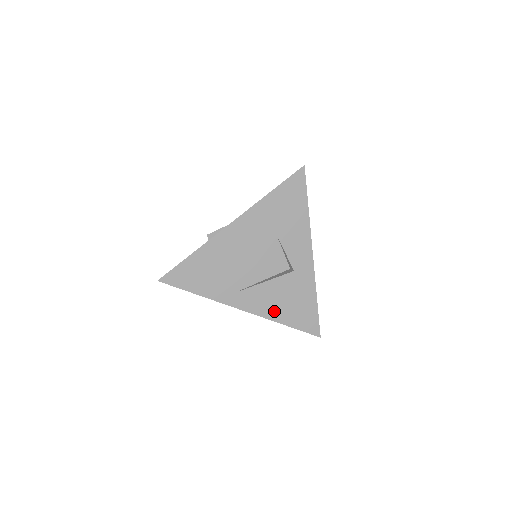
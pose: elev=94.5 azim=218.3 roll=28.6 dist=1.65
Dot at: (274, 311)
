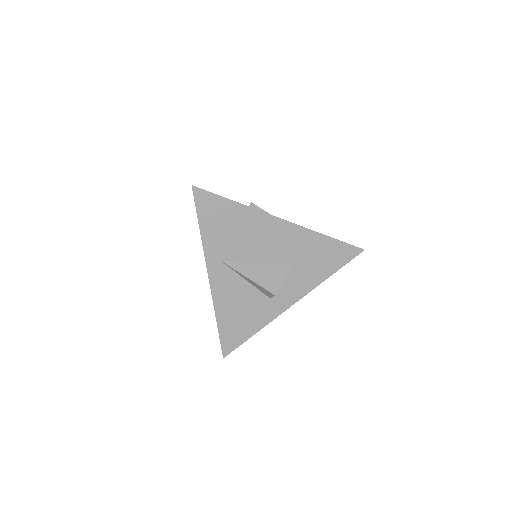
Dot at: (224, 305)
